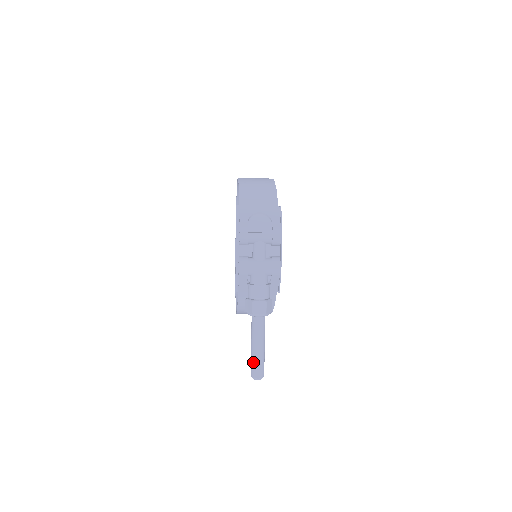
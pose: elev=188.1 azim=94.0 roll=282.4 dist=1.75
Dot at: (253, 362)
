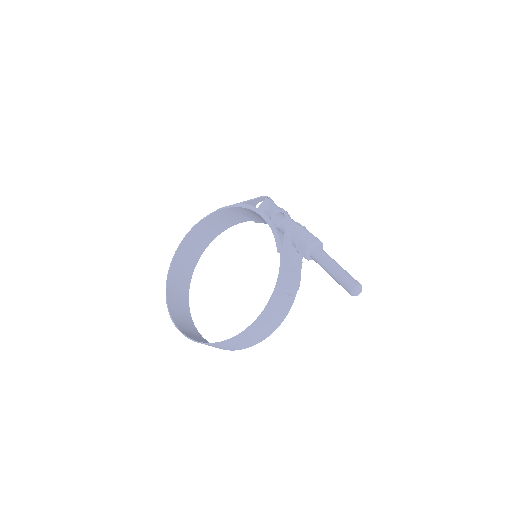
Dot at: (347, 274)
